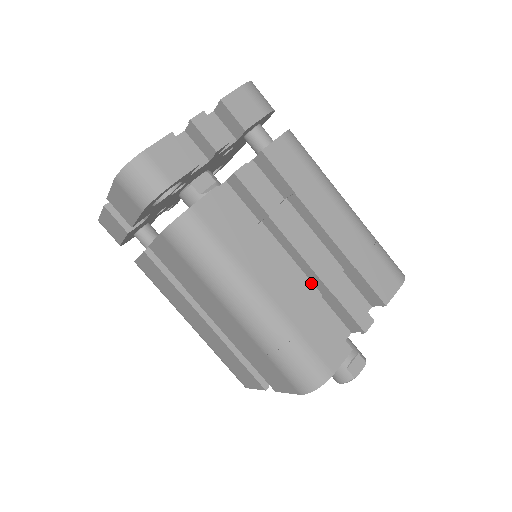
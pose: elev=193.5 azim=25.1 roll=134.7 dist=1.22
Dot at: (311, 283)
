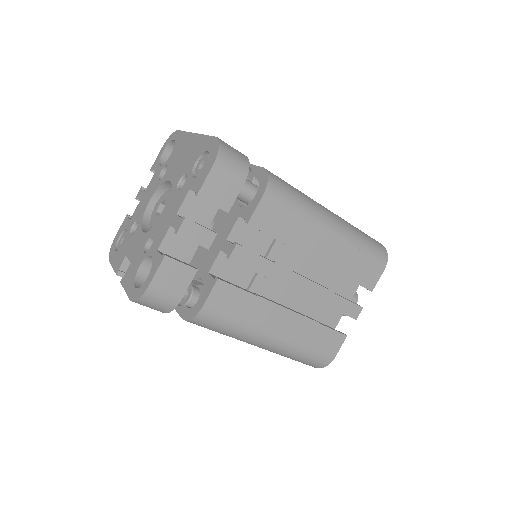
Dot at: occluded
